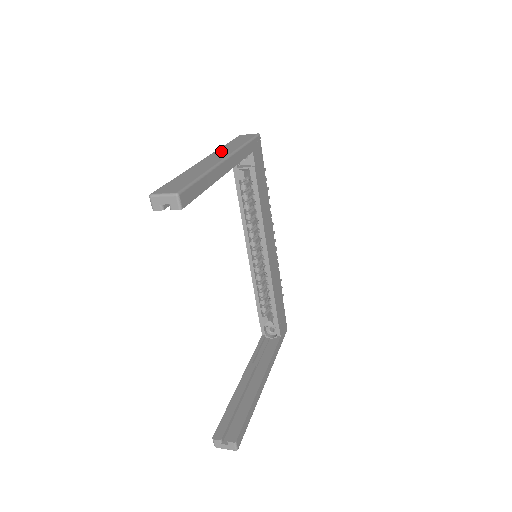
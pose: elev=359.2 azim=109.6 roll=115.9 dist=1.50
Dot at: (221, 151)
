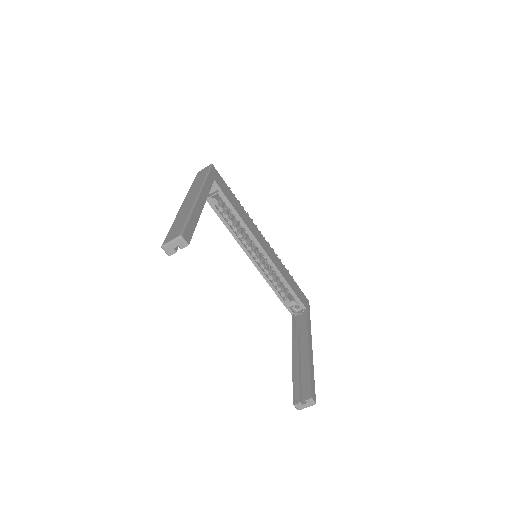
Dot at: (192, 191)
